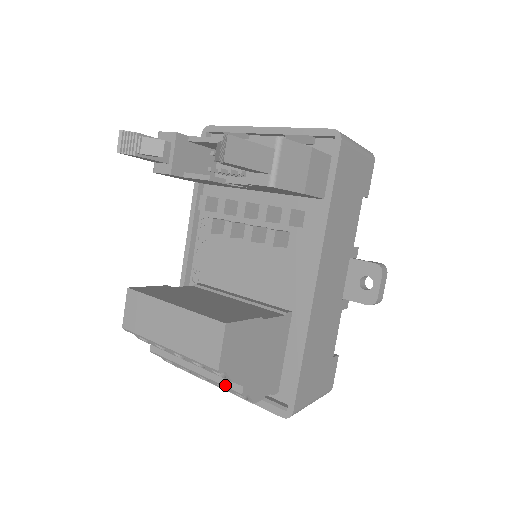
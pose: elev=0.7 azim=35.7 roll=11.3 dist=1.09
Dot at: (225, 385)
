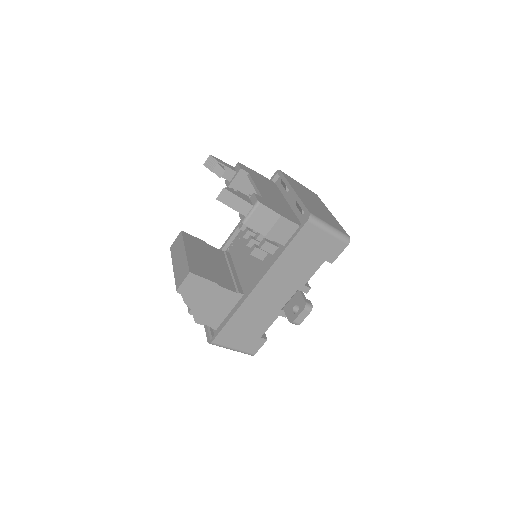
Dot at: occluded
